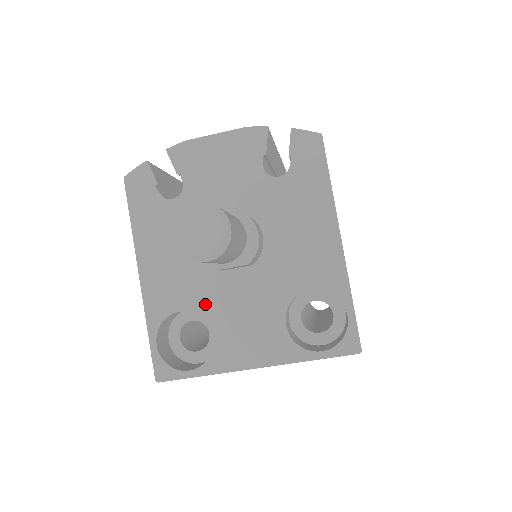
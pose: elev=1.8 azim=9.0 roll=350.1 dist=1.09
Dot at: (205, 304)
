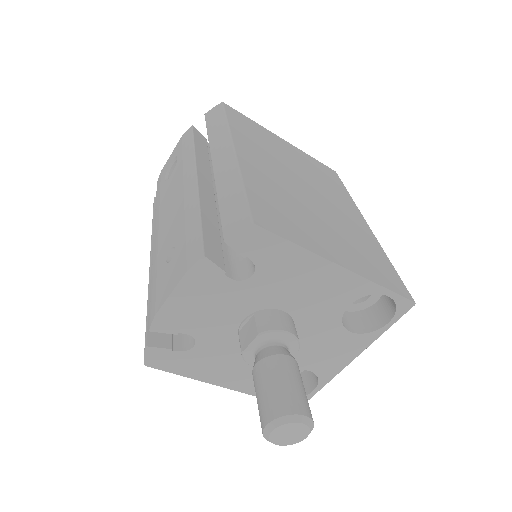
Dot at: occluded
